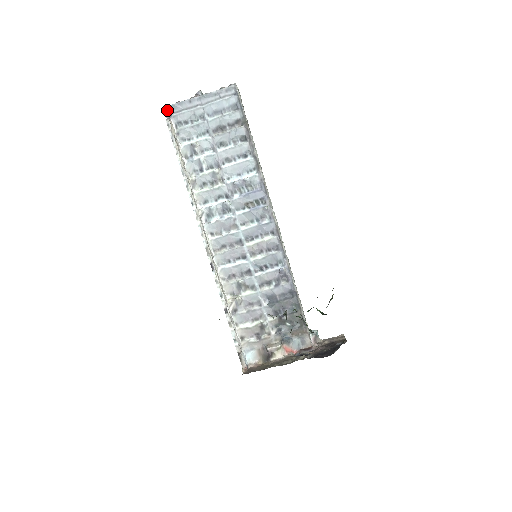
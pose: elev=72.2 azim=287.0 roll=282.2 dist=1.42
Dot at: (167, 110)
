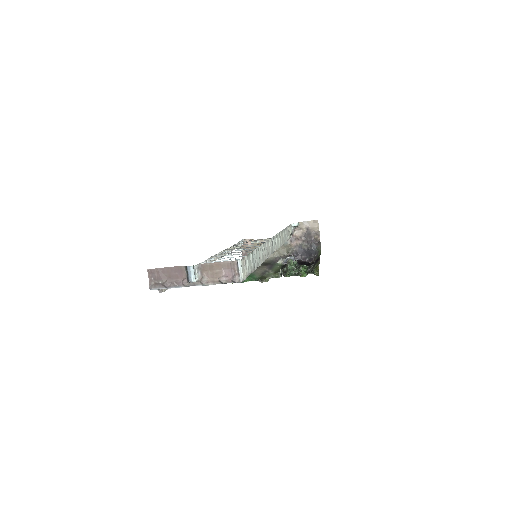
Dot at: (155, 288)
